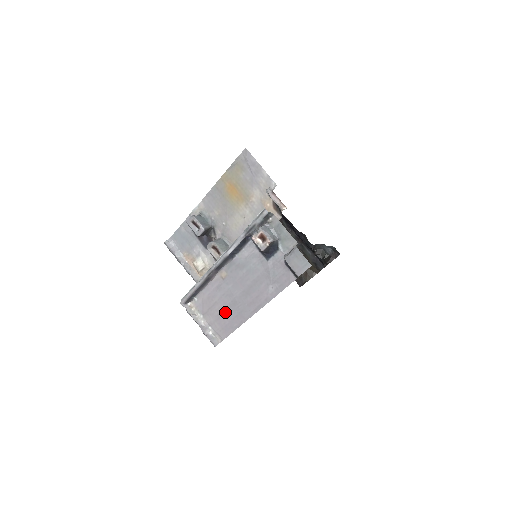
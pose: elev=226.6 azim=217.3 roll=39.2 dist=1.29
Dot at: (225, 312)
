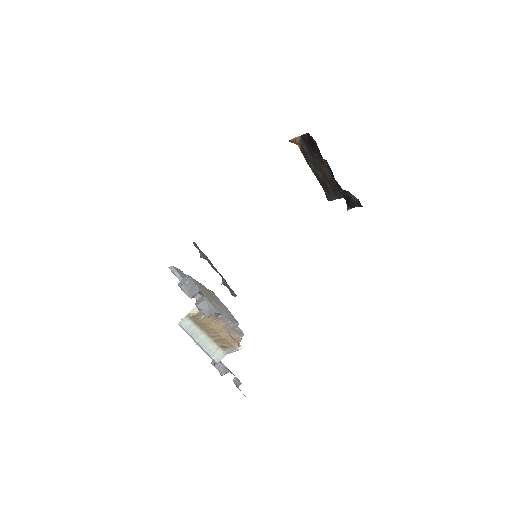
Dot at: occluded
